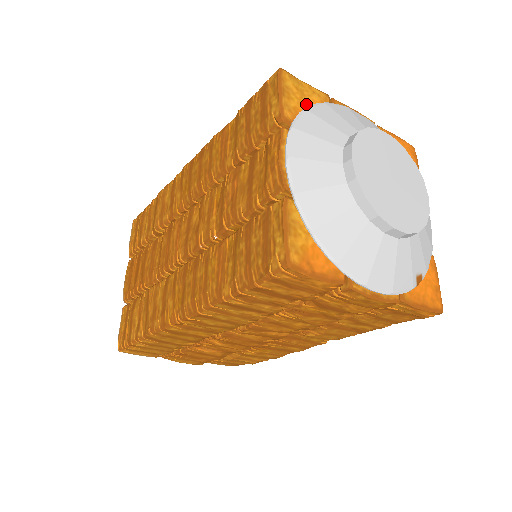
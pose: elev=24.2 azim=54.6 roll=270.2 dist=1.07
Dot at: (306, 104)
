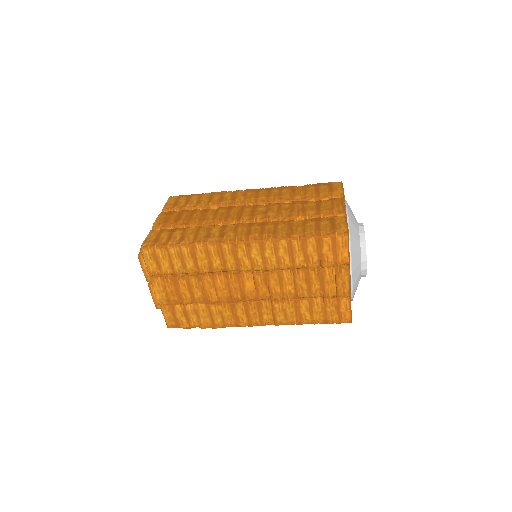
Dot at: occluded
